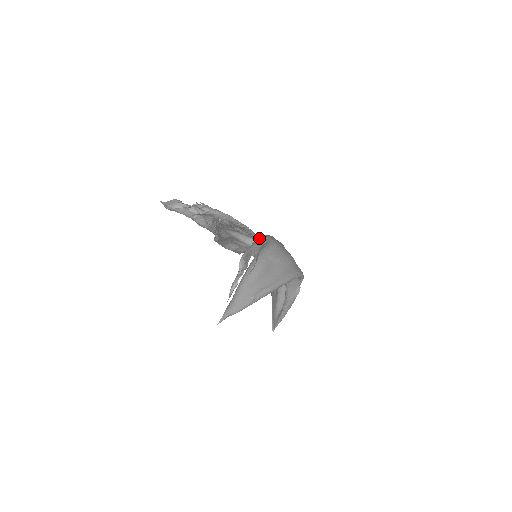
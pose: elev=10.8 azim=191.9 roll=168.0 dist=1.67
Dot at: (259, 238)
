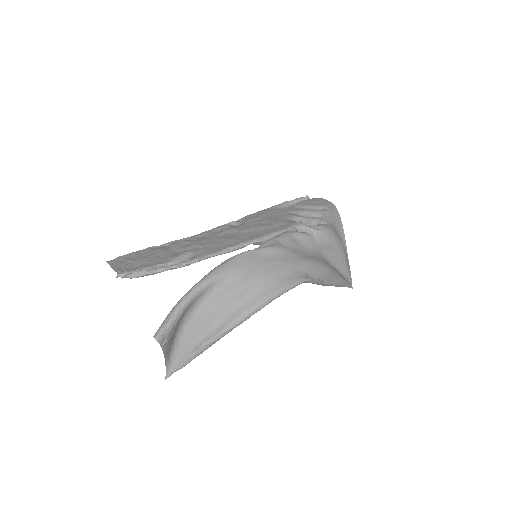
Dot at: (186, 293)
